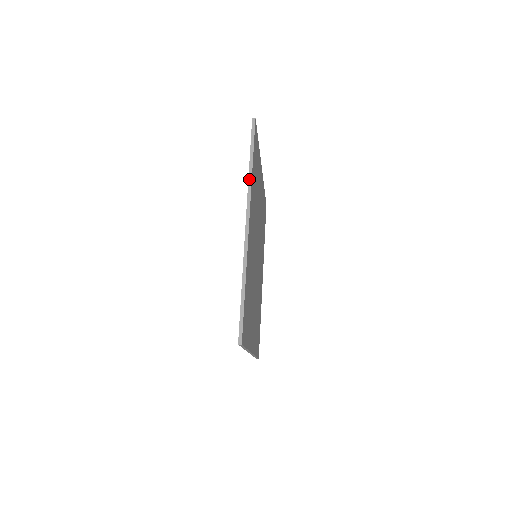
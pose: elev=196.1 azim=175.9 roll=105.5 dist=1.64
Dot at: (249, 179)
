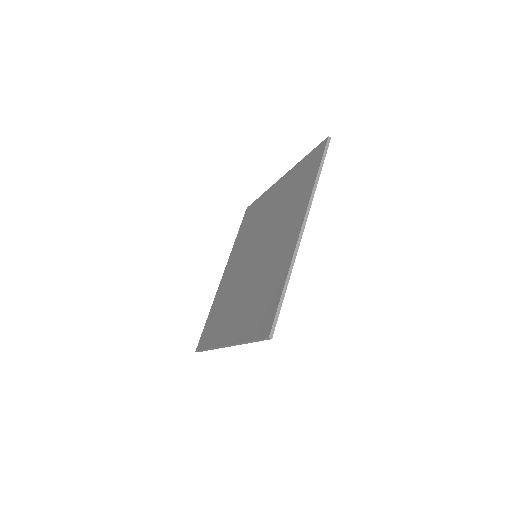
Dot at: (314, 189)
